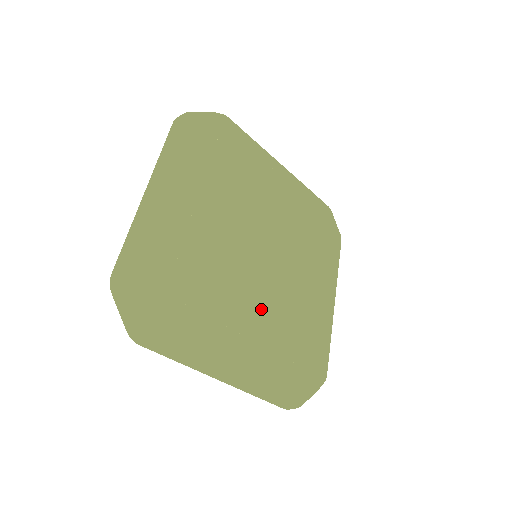
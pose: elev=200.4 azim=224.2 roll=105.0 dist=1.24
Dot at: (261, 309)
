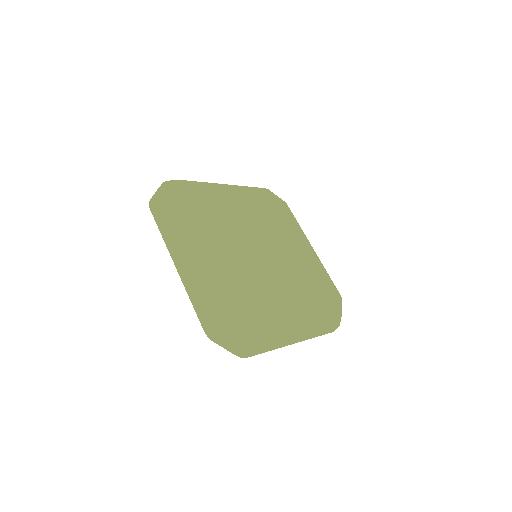
Dot at: (233, 259)
